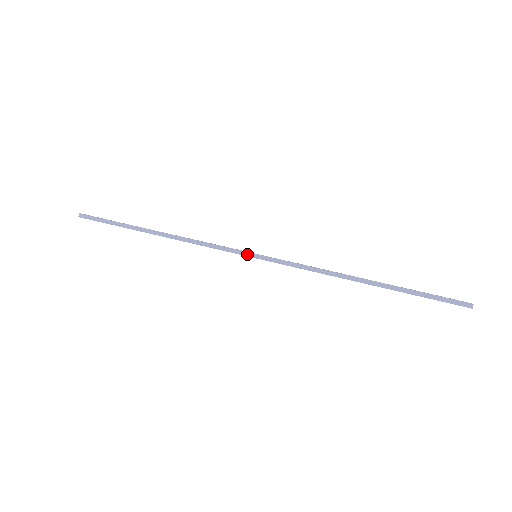
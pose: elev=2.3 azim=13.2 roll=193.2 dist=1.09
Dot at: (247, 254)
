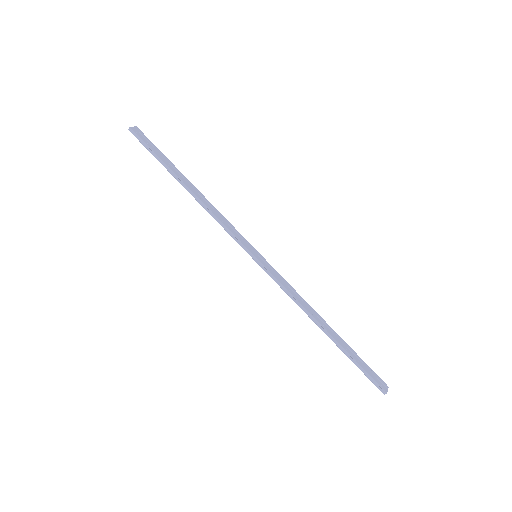
Dot at: (249, 252)
